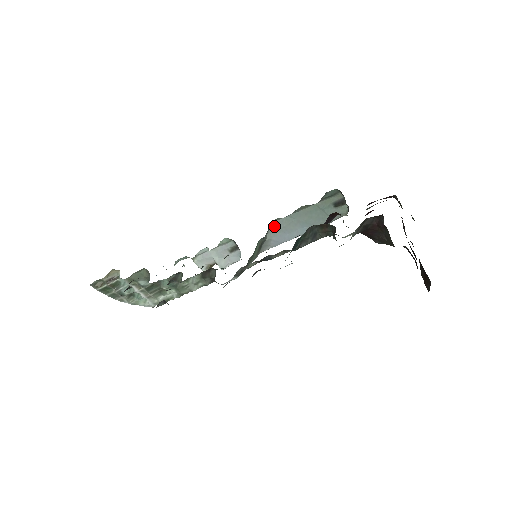
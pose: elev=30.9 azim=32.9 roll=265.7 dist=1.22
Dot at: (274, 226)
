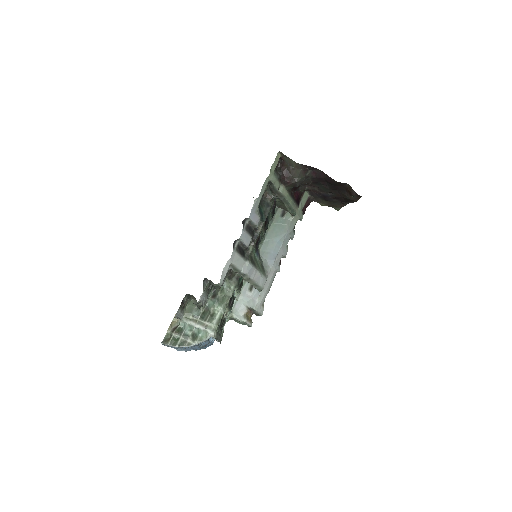
Dot at: (262, 252)
